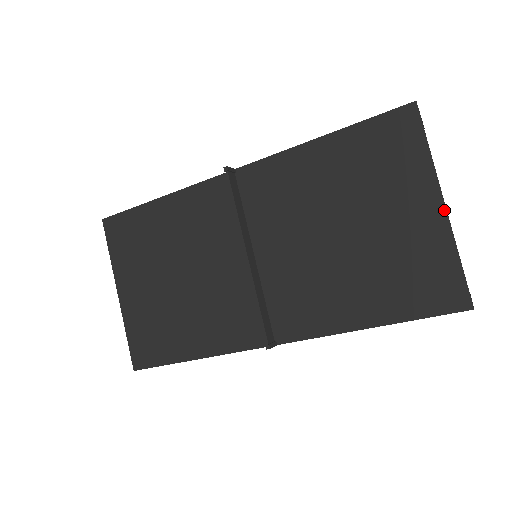
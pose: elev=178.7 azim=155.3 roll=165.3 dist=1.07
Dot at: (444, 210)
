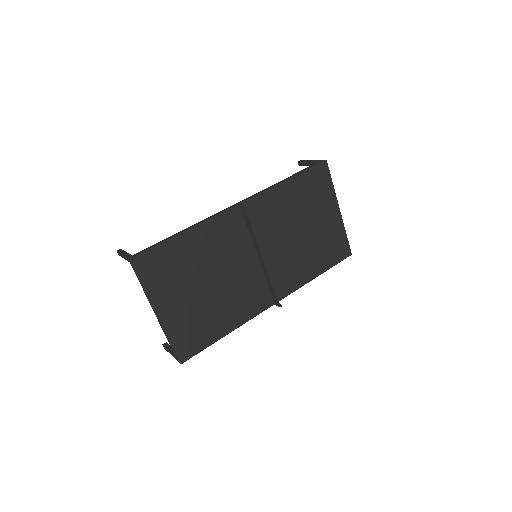
Dot at: (340, 213)
